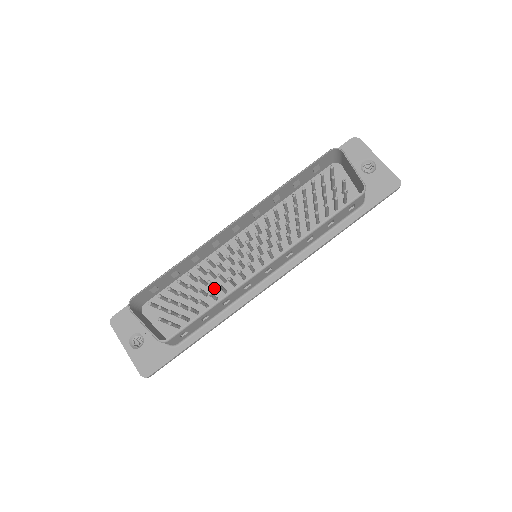
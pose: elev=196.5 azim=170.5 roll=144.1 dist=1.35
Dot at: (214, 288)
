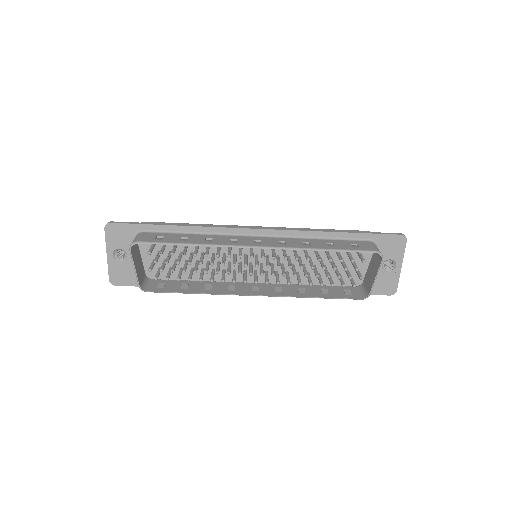
Dot at: occluded
